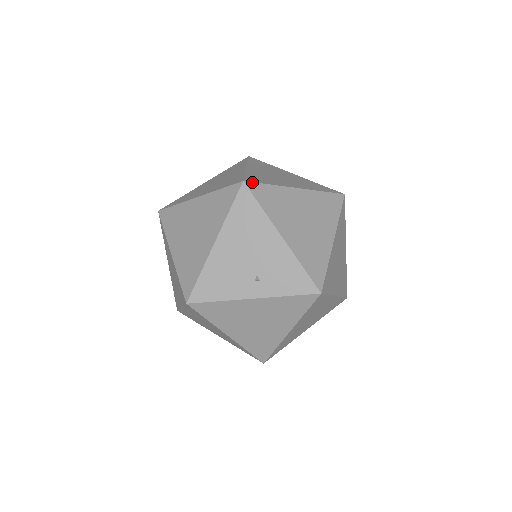
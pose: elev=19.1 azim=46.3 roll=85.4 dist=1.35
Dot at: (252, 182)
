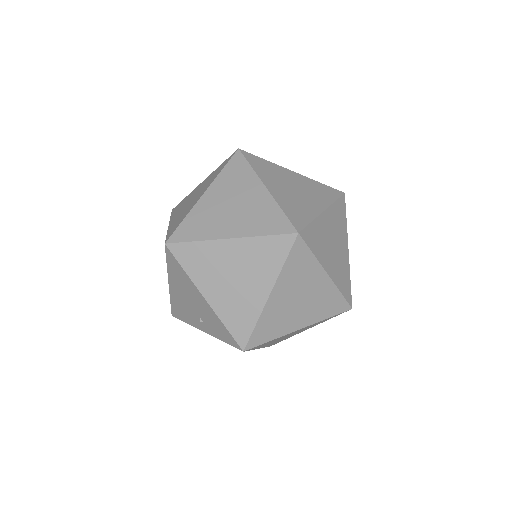
Dot at: (174, 243)
